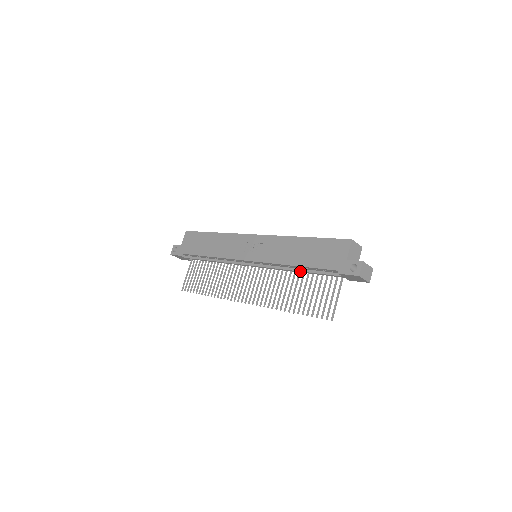
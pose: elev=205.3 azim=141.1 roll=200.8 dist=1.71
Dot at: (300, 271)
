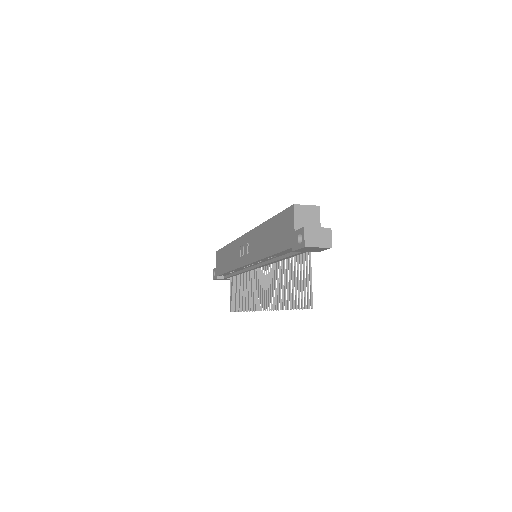
Dot at: (278, 260)
